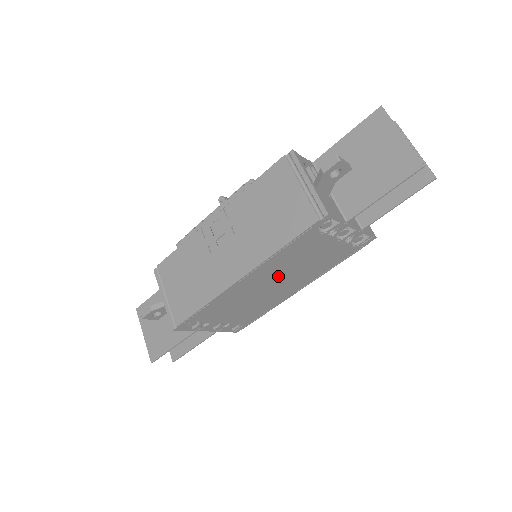
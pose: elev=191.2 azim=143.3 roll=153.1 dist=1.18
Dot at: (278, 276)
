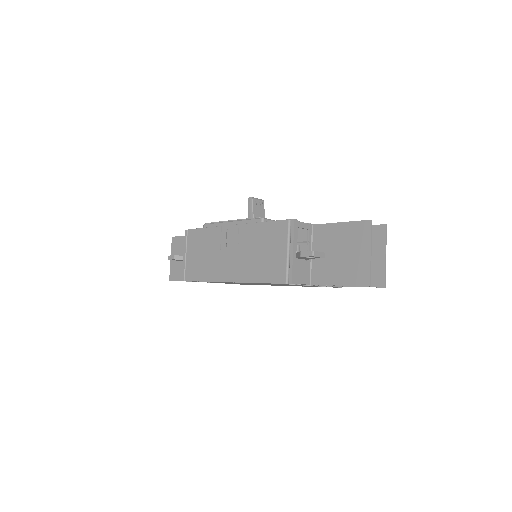
Dot at: occluded
